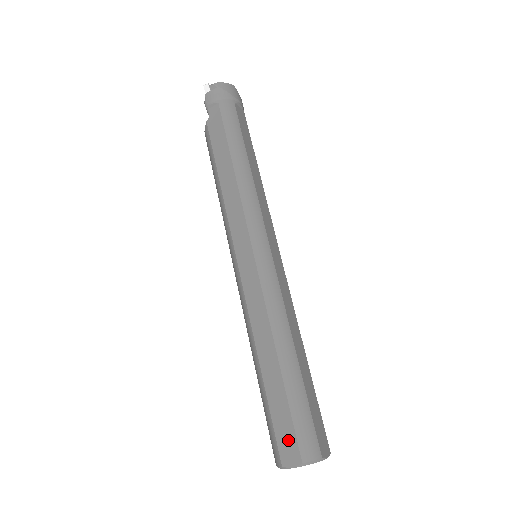
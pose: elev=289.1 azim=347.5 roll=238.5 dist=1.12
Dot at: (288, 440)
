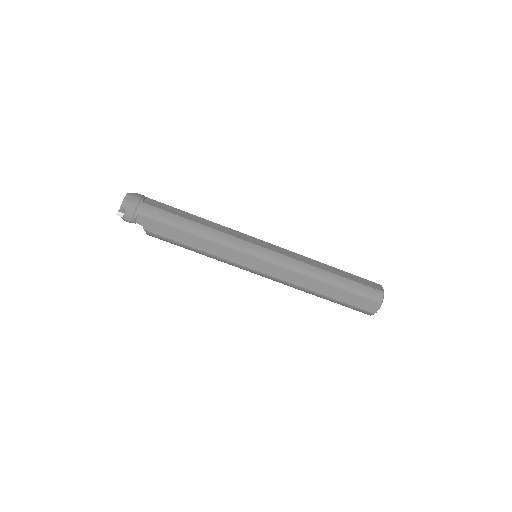
Dot at: (366, 304)
